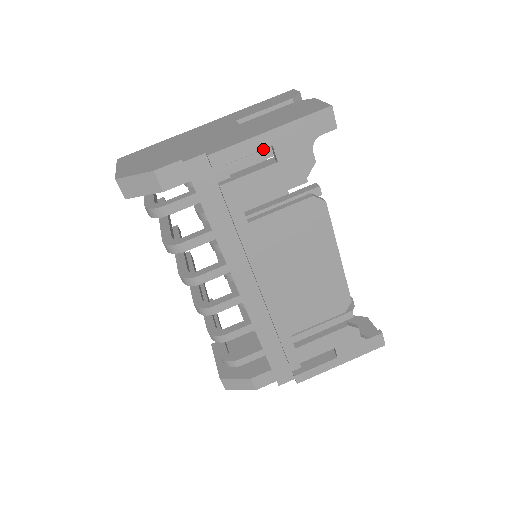
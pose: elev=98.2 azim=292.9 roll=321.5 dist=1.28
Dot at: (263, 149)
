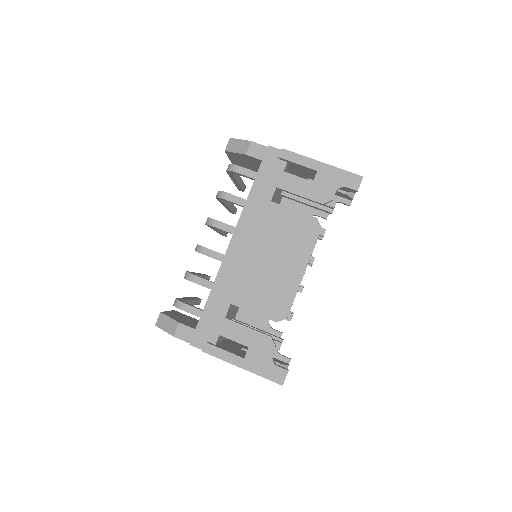
Dot at: occluded
